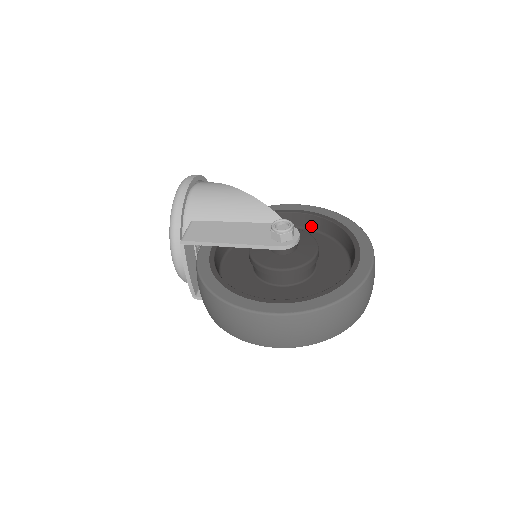
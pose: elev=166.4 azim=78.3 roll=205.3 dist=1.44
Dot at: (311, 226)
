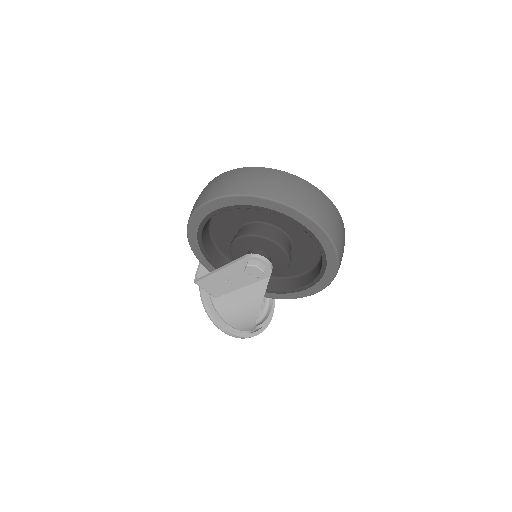
Dot at: occluded
